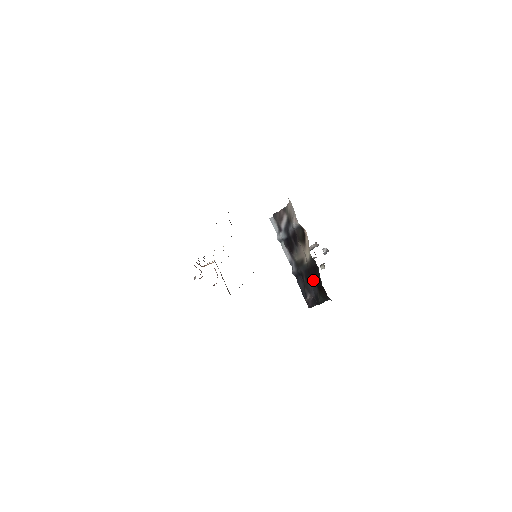
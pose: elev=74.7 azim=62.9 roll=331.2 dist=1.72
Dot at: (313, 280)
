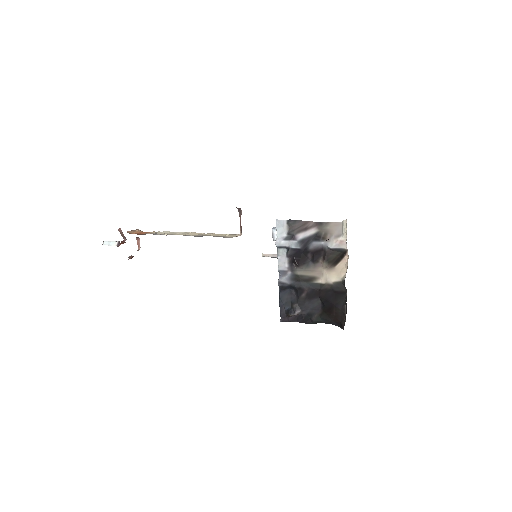
Dot at: (319, 301)
